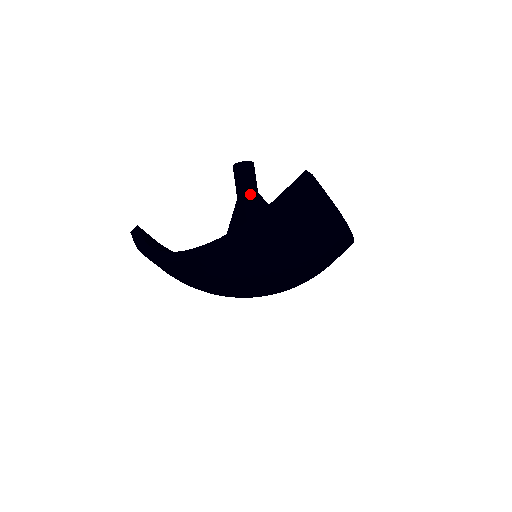
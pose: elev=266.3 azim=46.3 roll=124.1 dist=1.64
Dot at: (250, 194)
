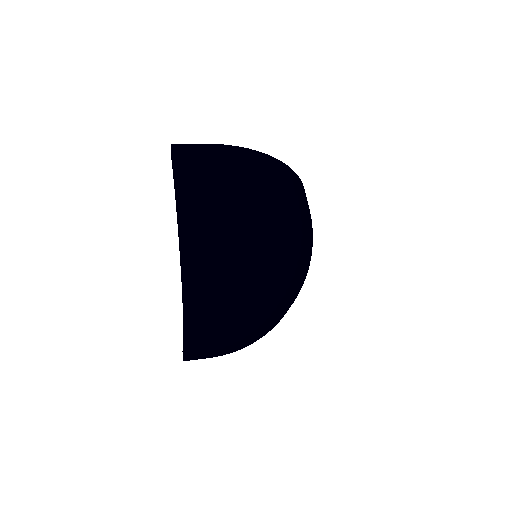
Dot at: occluded
